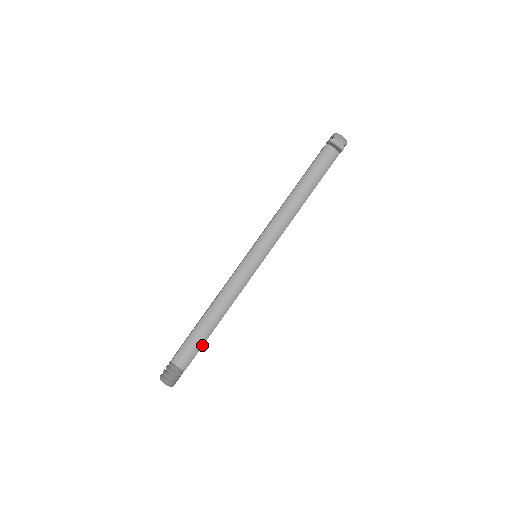
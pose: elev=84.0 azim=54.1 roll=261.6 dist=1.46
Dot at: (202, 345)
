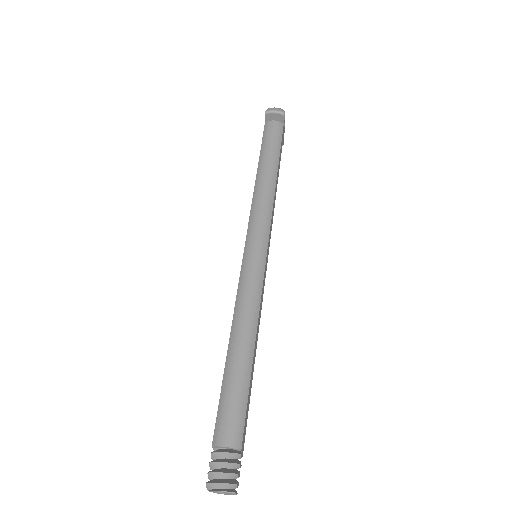
Dot at: (246, 395)
